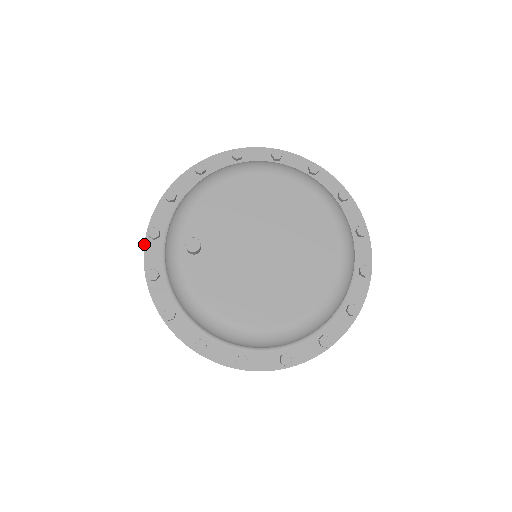
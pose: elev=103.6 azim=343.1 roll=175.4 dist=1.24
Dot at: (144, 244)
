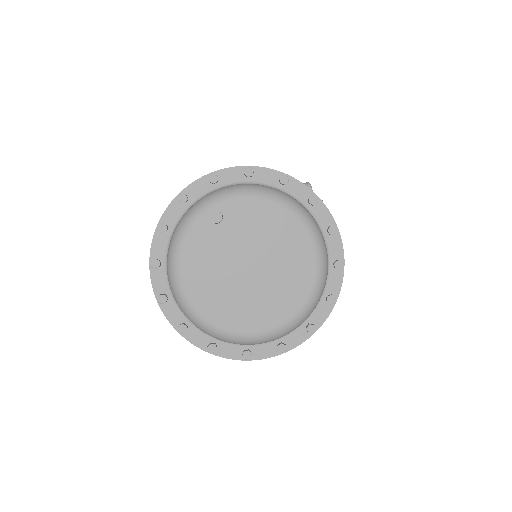
Dot at: (202, 177)
